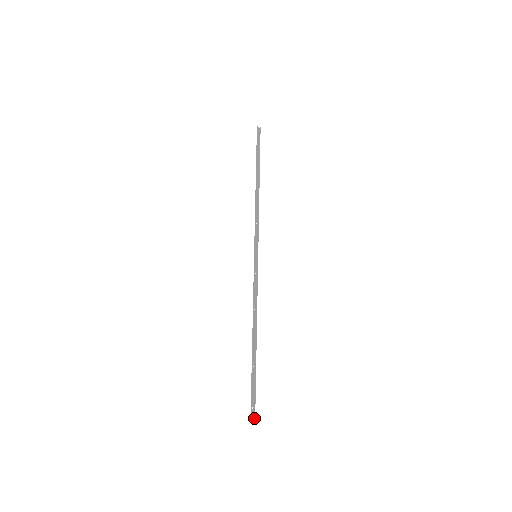
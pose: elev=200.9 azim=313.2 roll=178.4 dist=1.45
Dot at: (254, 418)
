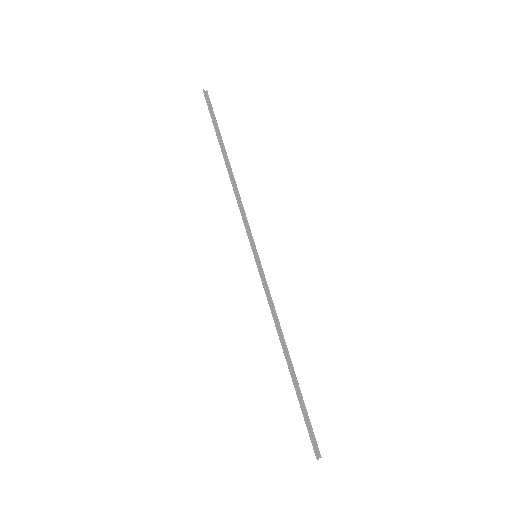
Dot at: (320, 457)
